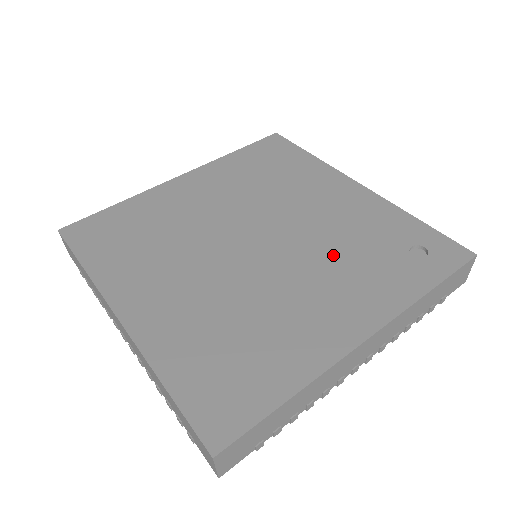
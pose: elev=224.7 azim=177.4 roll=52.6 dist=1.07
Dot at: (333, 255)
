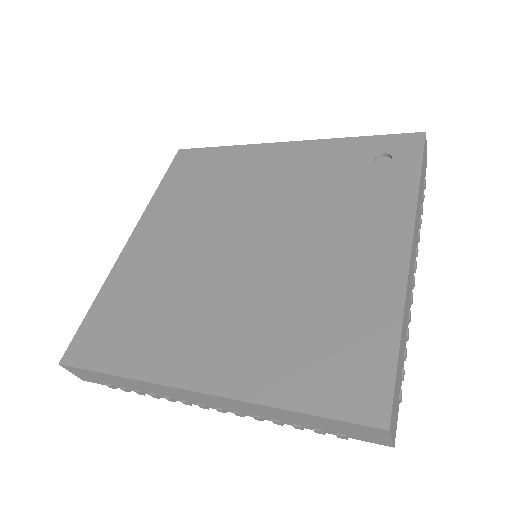
Dot at: (322, 208)
